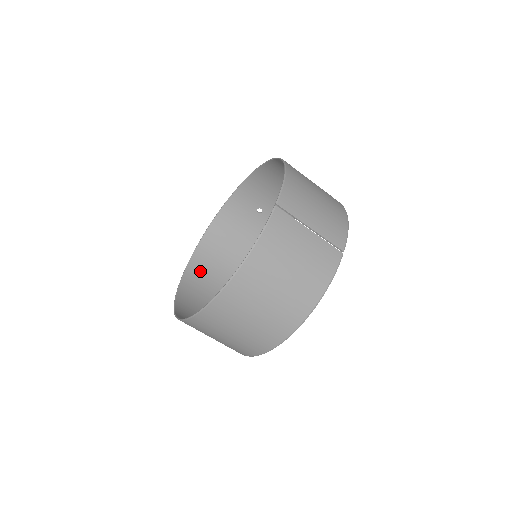
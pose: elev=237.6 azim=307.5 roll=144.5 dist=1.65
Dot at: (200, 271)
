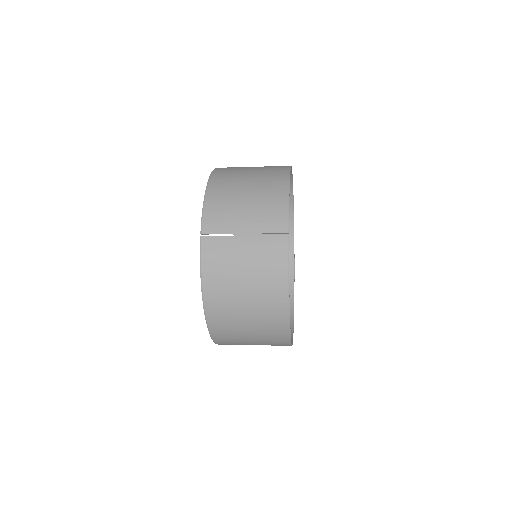
Dot at: occluded
